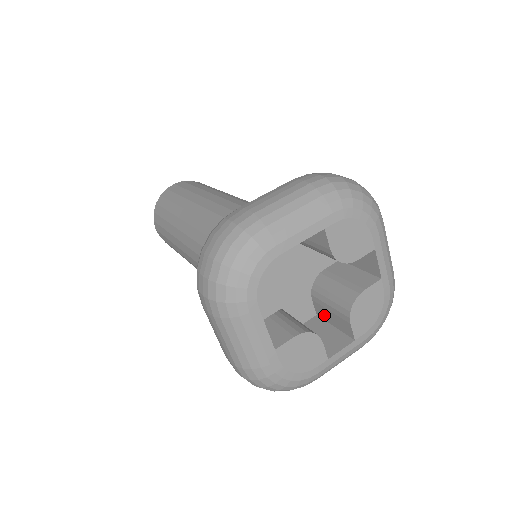
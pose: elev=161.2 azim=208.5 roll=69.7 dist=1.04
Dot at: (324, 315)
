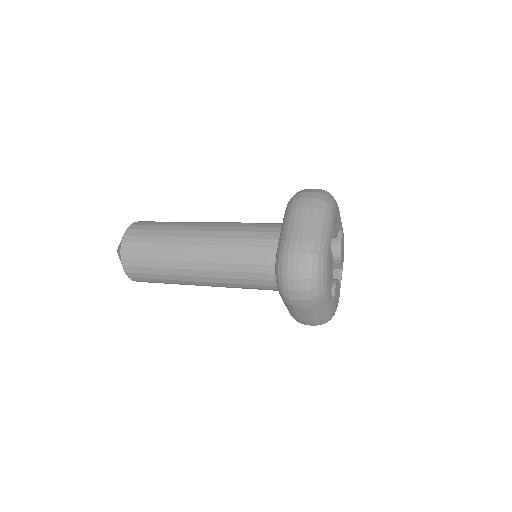
Dot at: occluded
